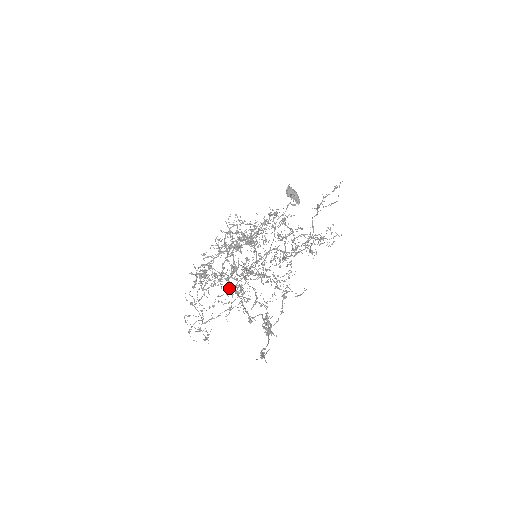
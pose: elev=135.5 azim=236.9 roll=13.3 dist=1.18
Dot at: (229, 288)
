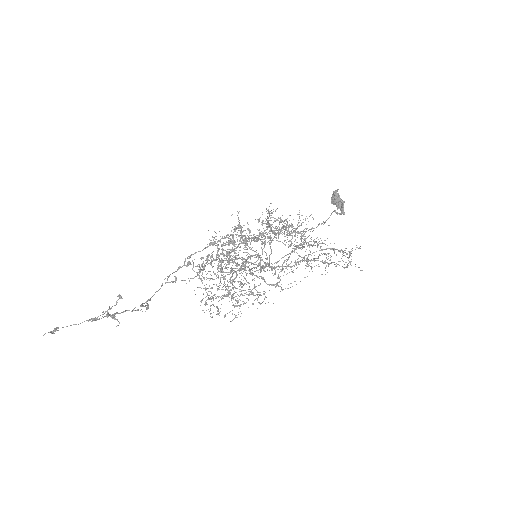
Dot at: (204, 277)
